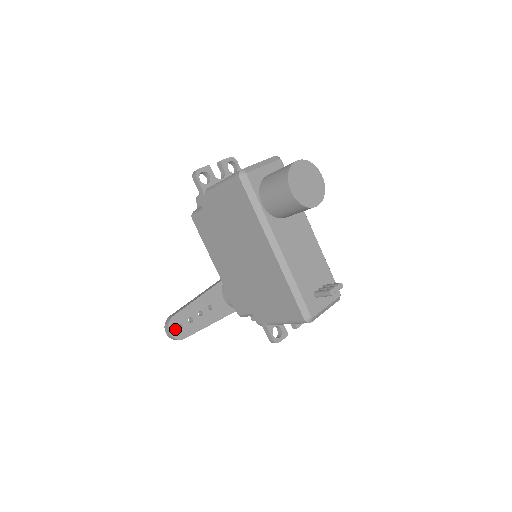
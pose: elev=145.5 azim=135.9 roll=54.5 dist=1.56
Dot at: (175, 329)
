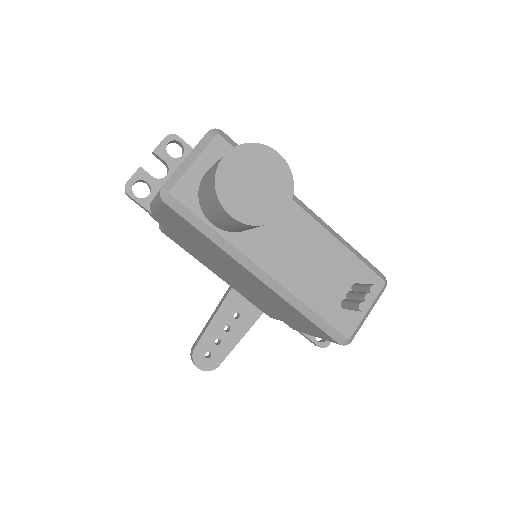
Dot at: (203, 361)
